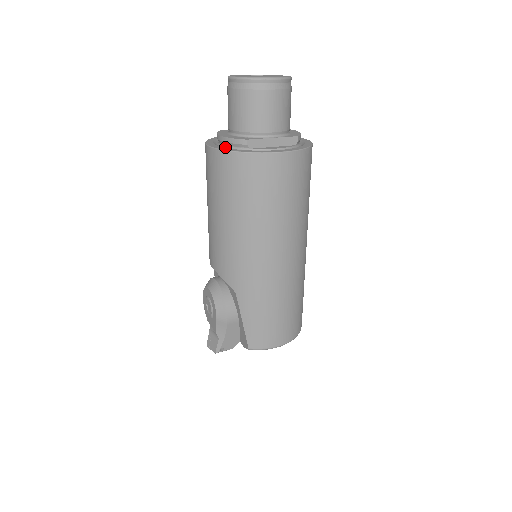
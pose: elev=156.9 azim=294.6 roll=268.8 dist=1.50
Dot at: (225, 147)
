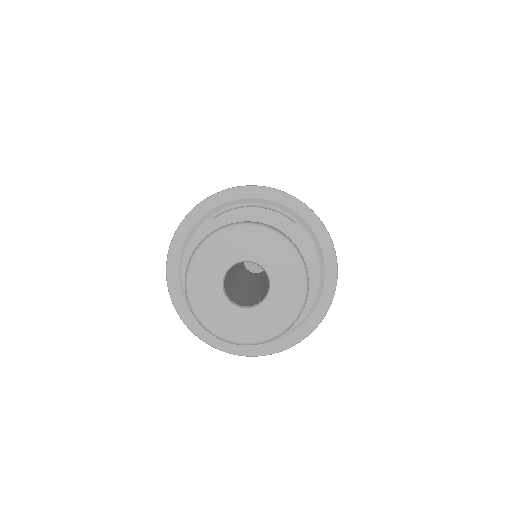
Dot at: occluded
